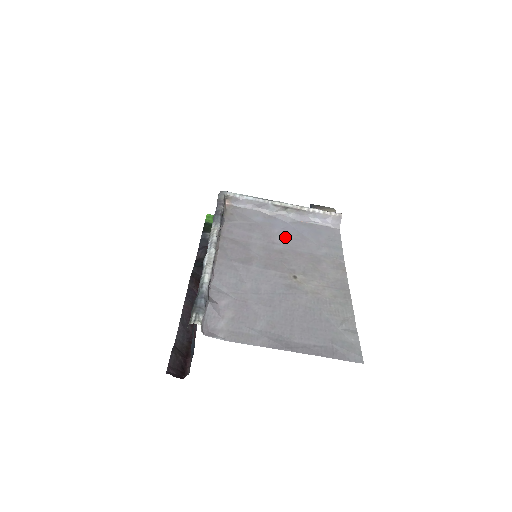
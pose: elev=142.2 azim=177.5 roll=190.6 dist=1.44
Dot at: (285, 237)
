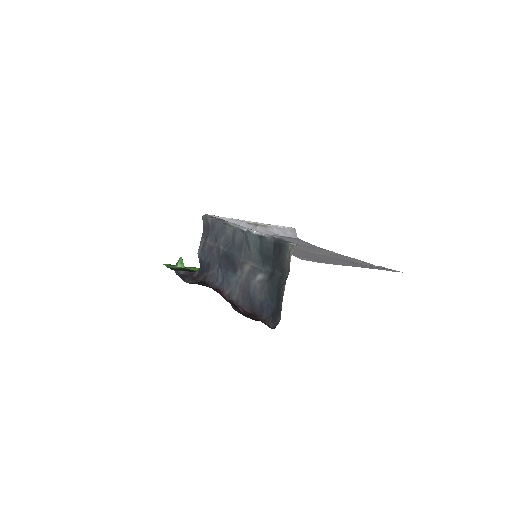
Dot at: occluded
